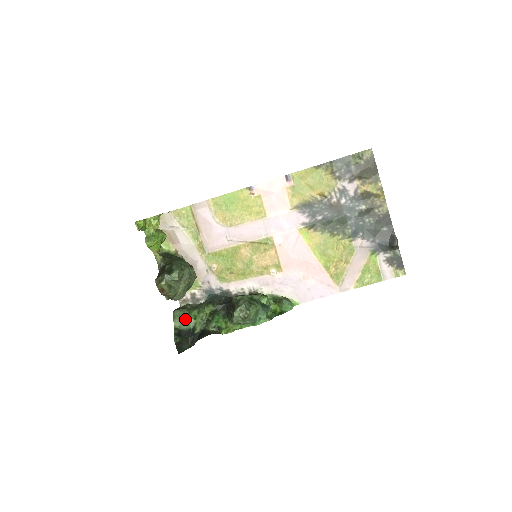
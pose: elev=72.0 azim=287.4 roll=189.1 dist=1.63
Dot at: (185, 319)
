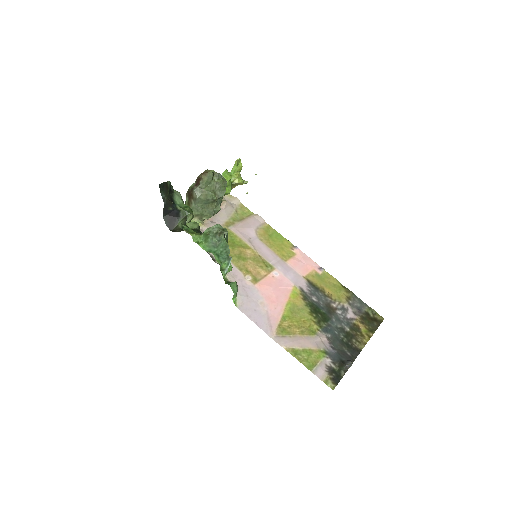
Dot at: (182, 200)
